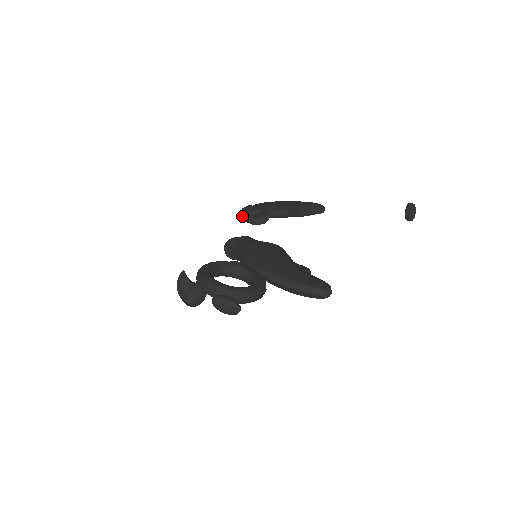
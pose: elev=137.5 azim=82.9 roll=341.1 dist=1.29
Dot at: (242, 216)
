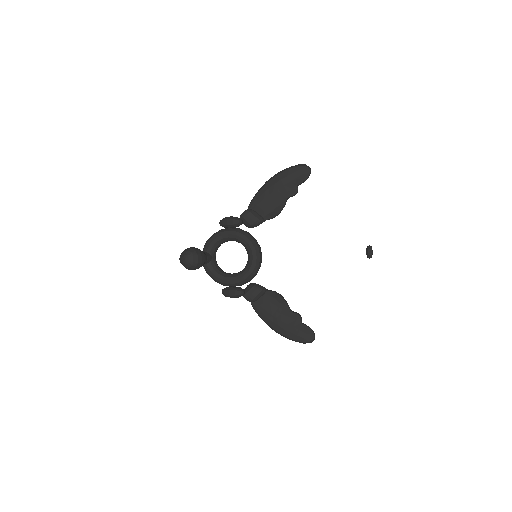
Dot at: occluded
